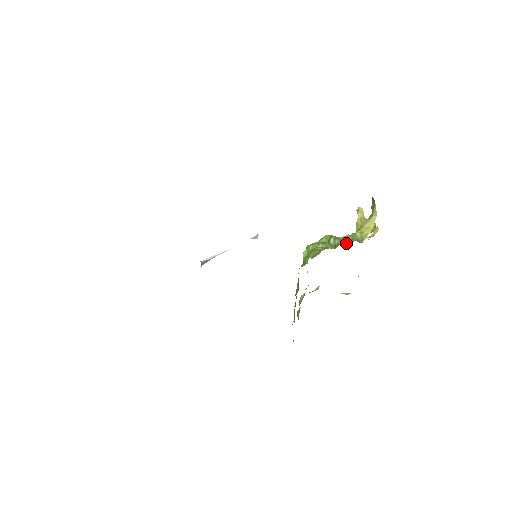
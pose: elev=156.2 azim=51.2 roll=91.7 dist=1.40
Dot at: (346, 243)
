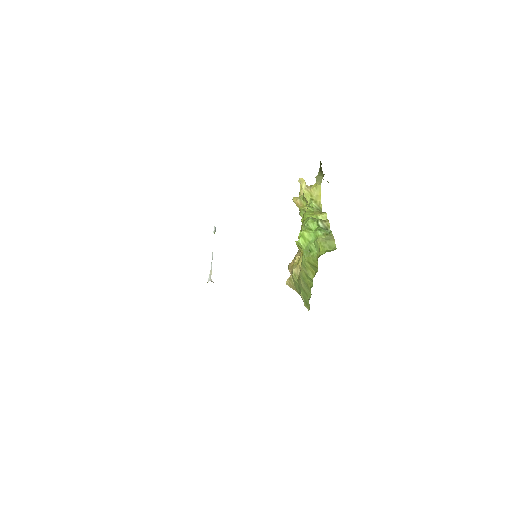
Dot at: occluded
